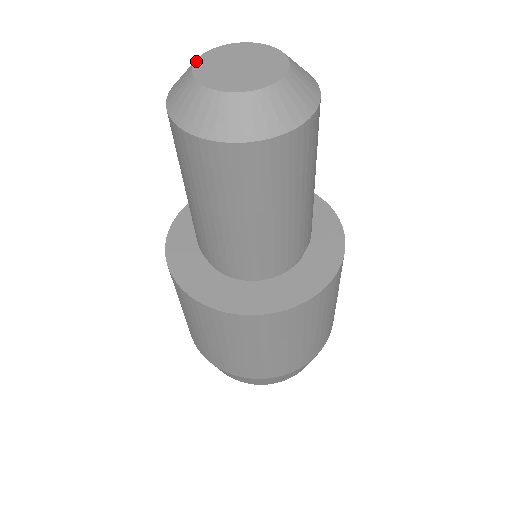
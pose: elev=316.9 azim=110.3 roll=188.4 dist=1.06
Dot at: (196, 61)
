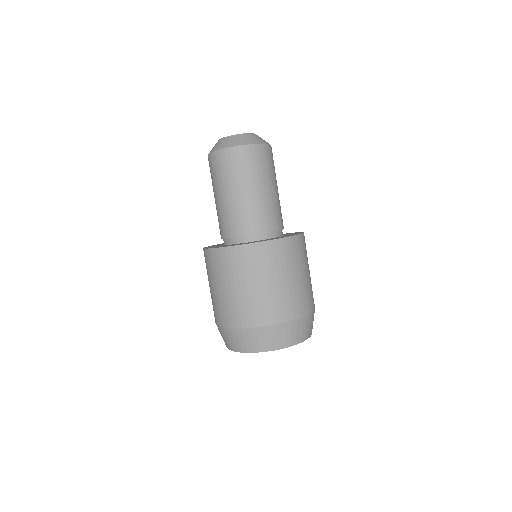
Dot at: occluded
